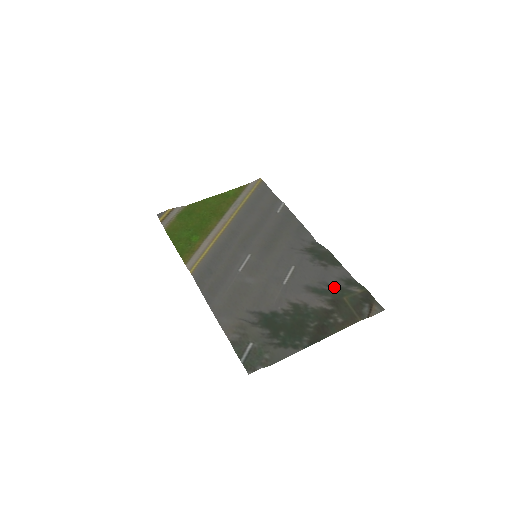
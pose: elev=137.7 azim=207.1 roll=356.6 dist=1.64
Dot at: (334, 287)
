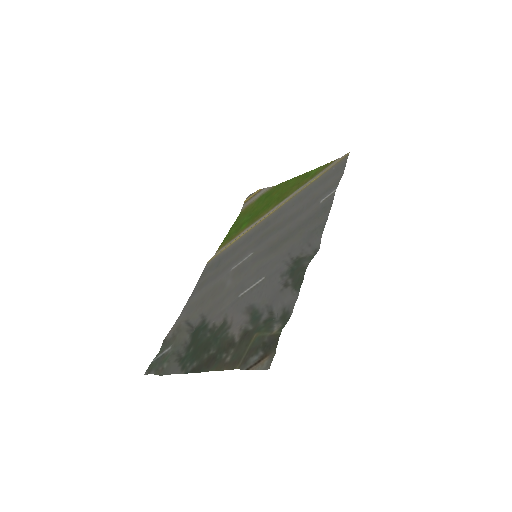
Dot at: (270, 316)
